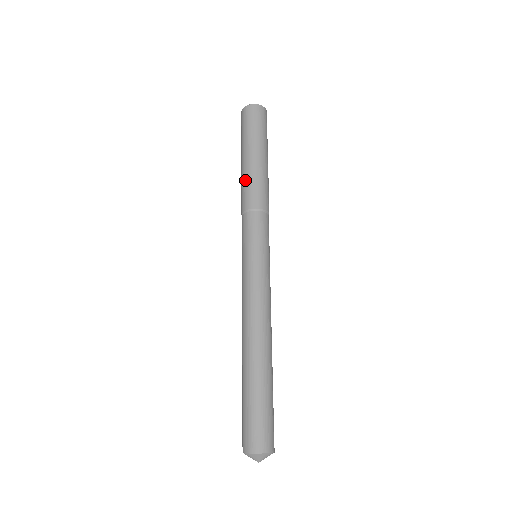
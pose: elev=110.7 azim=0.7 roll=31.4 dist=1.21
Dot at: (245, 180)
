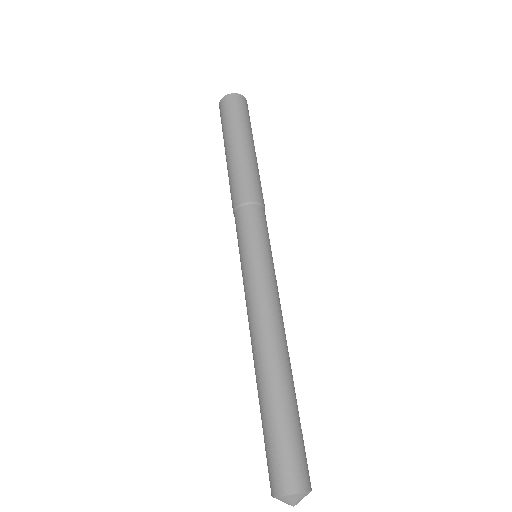
Dot at: (245, 169)
